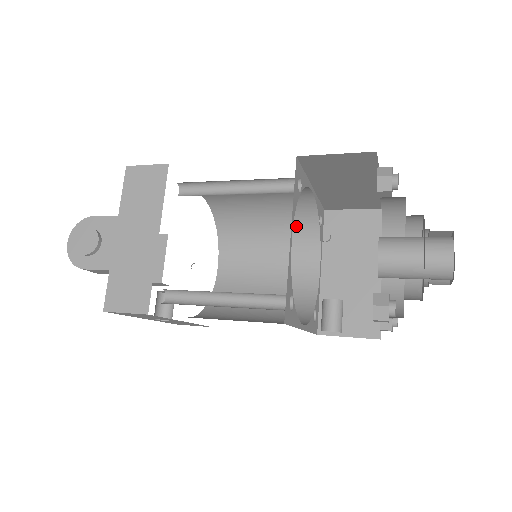
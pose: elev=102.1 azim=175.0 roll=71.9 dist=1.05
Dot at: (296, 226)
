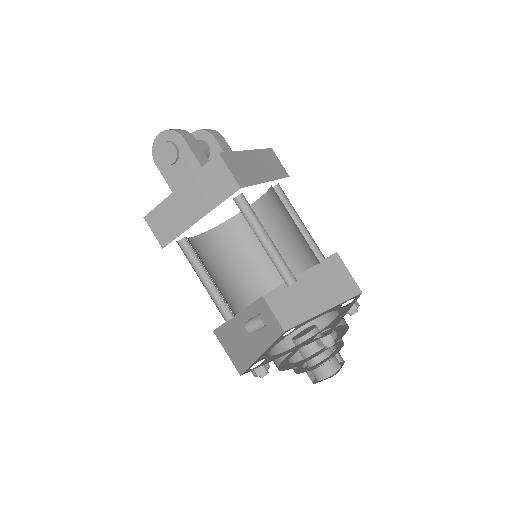
Dot at: (306, 248)
